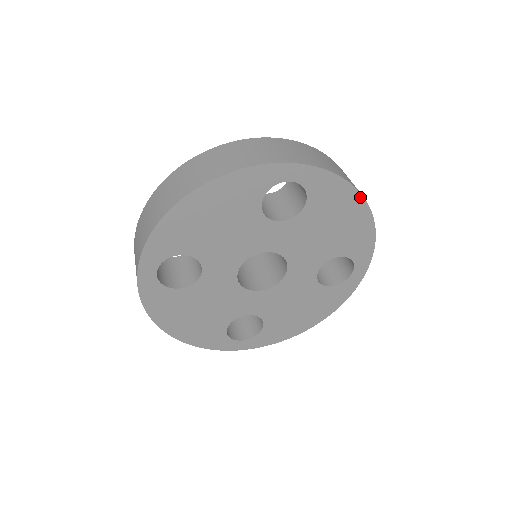
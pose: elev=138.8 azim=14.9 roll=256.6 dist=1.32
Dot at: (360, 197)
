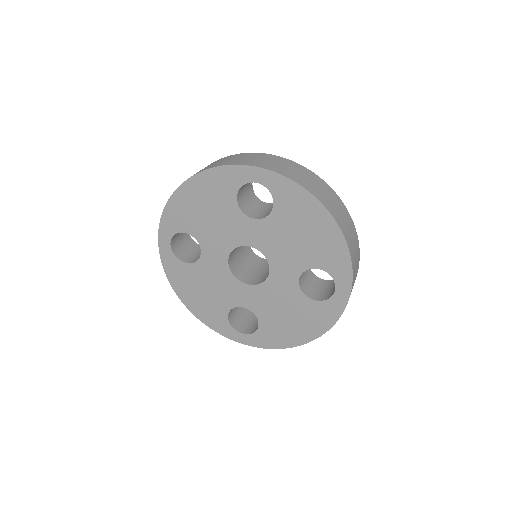
Dot at: (323, 208)
